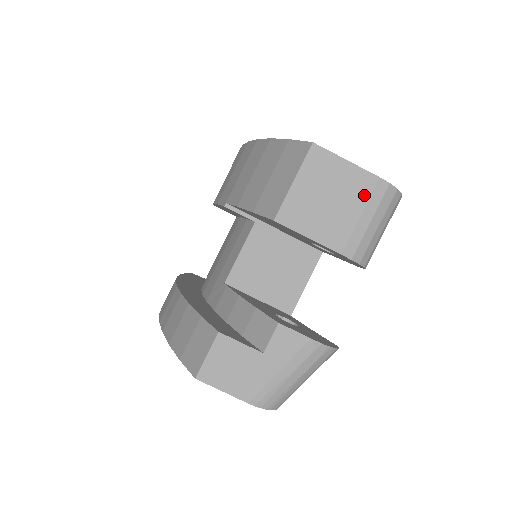
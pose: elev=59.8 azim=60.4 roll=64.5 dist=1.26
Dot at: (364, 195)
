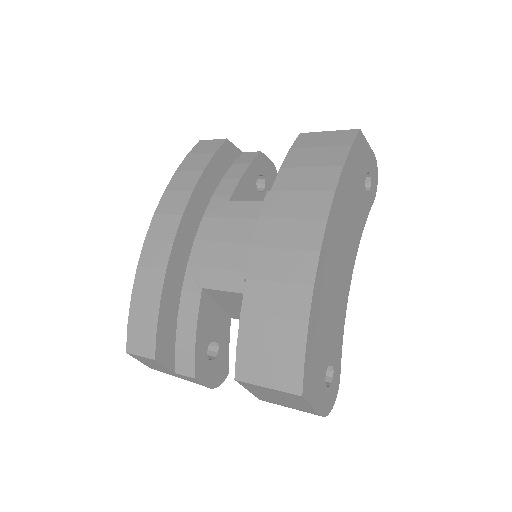
Dot at: (302, 410)
